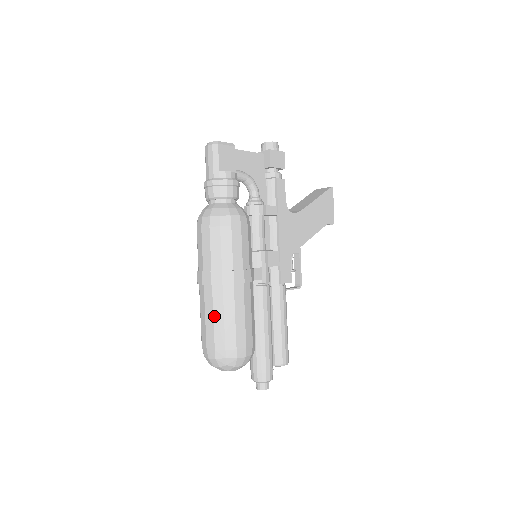
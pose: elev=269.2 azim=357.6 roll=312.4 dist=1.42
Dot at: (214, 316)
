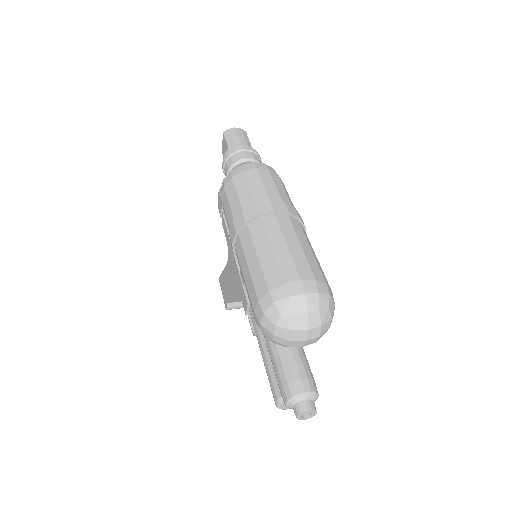
Dot at: (301, 244)
